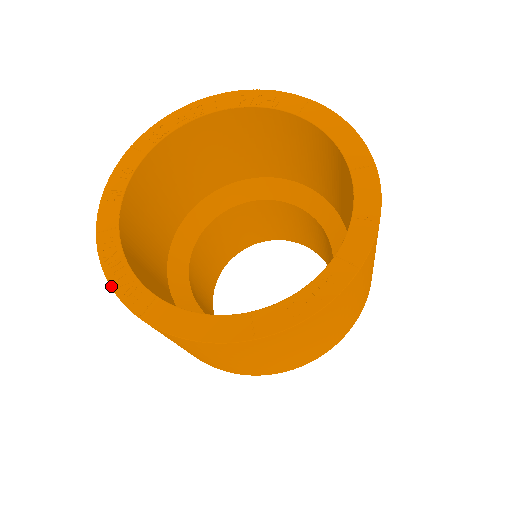
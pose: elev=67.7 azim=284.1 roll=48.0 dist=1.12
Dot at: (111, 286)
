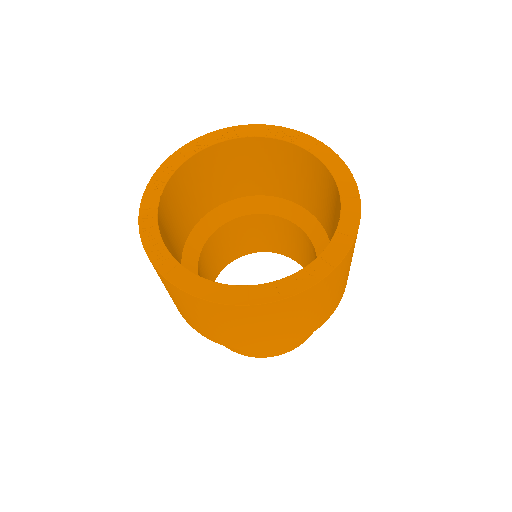
Dot at: (145, 250)
